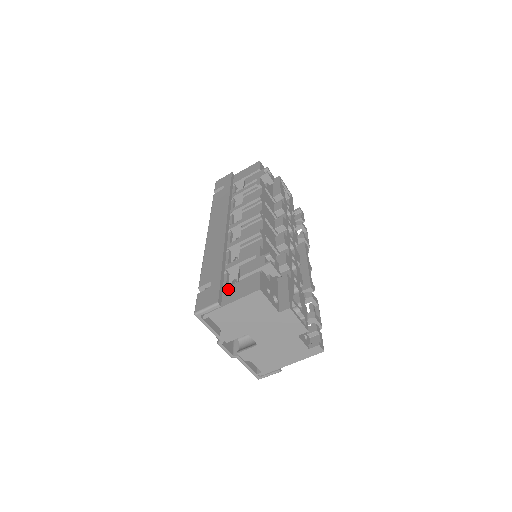
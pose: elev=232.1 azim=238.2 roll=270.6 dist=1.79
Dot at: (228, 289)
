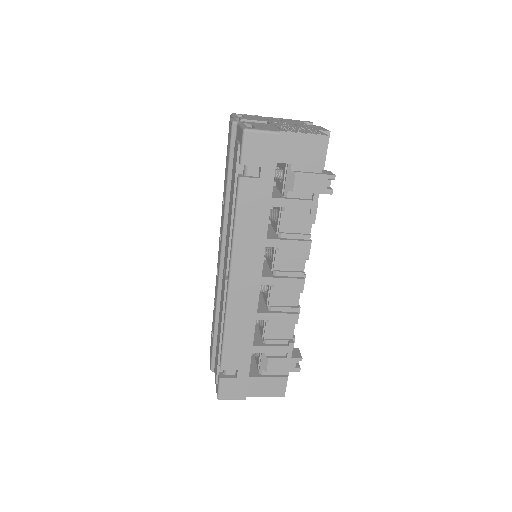
Dot at: (253, 381)
